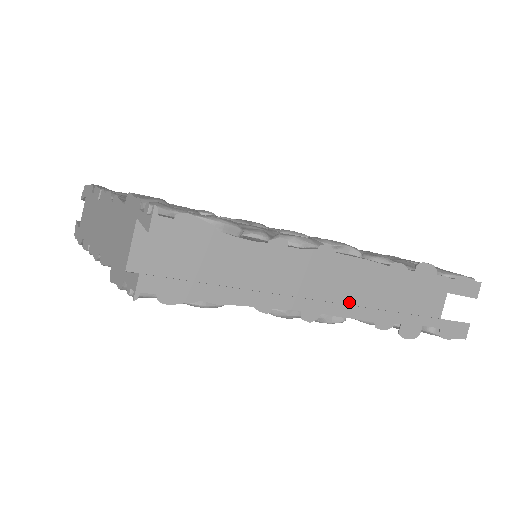
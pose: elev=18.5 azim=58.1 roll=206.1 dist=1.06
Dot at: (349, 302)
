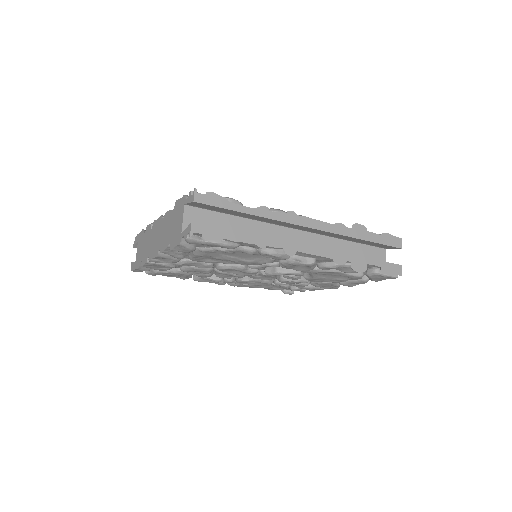
Dot at: occluded
